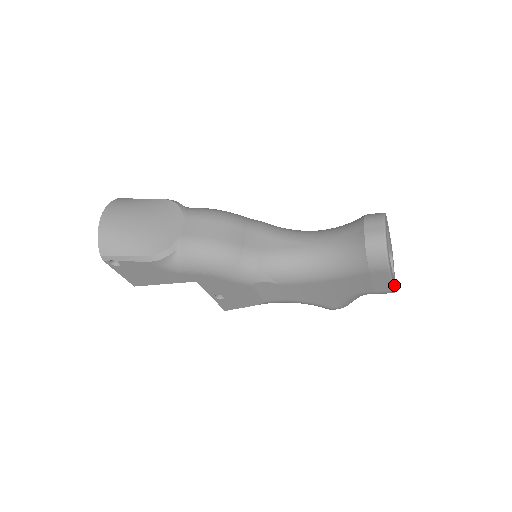
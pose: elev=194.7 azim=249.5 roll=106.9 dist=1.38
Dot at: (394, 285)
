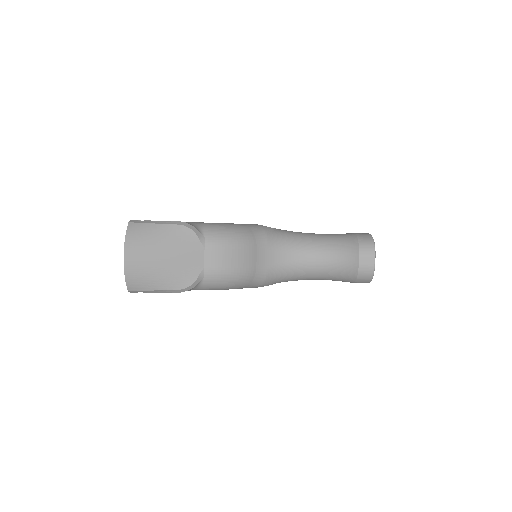
Dot at: occluded
